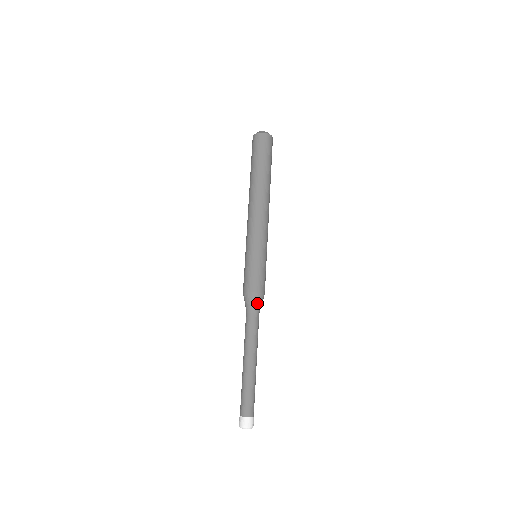
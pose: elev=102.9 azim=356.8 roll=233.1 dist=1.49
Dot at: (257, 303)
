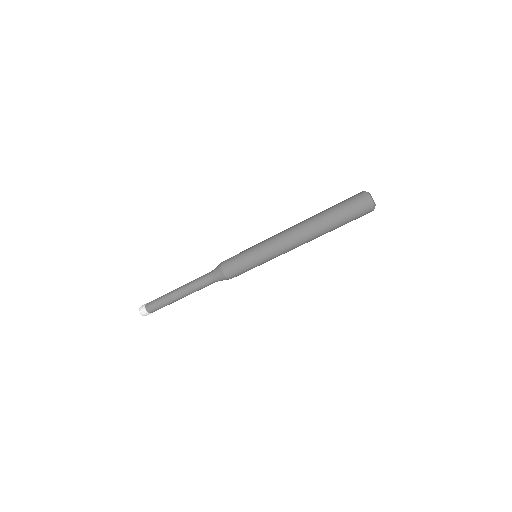
Dot at: occluded
